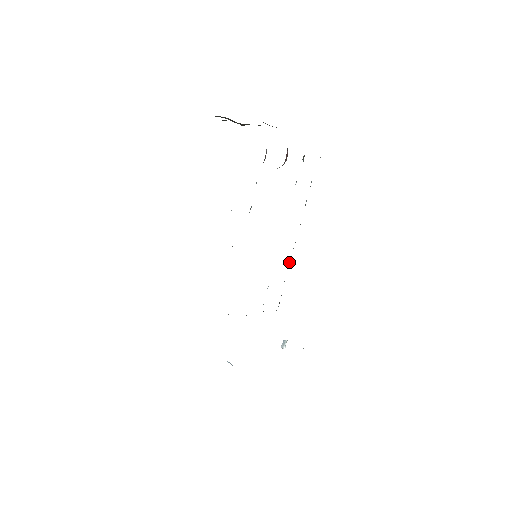
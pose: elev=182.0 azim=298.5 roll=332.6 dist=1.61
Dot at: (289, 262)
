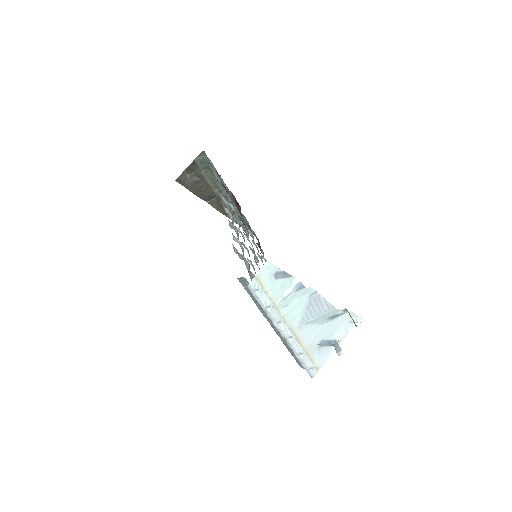
Dot at: occluded
